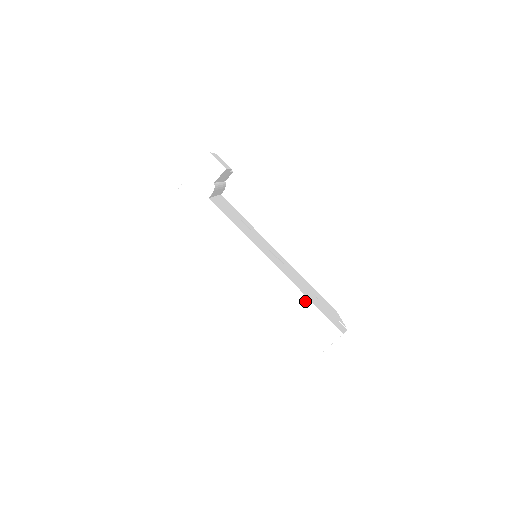
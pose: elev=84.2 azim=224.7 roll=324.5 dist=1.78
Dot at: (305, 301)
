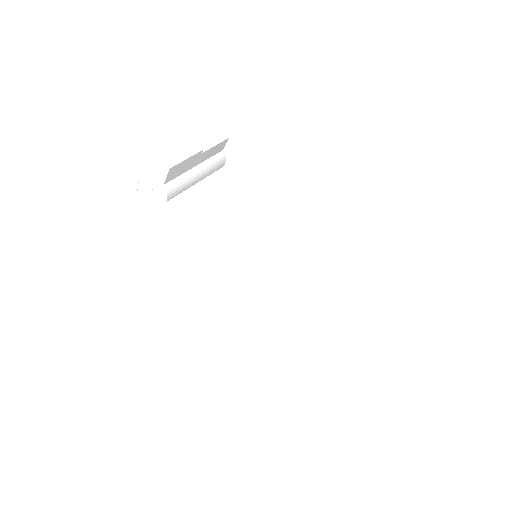
Dot at: (295, 333)
